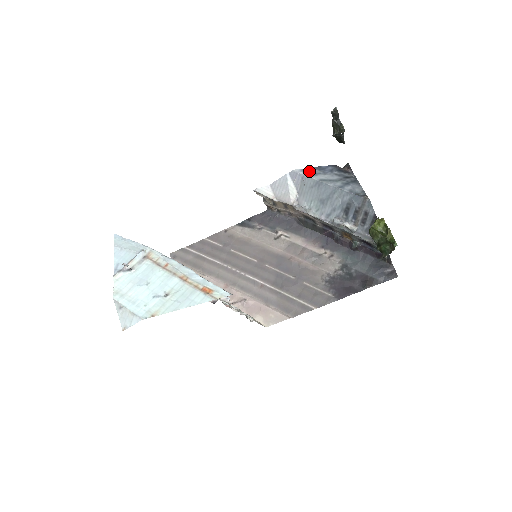
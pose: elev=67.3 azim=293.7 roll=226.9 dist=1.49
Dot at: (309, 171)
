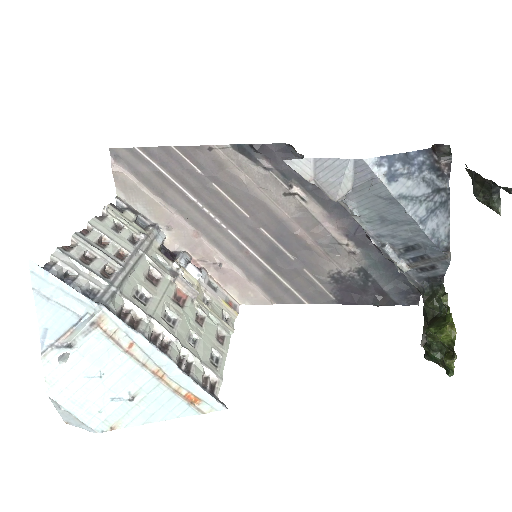
Dot at: (388, 167)
